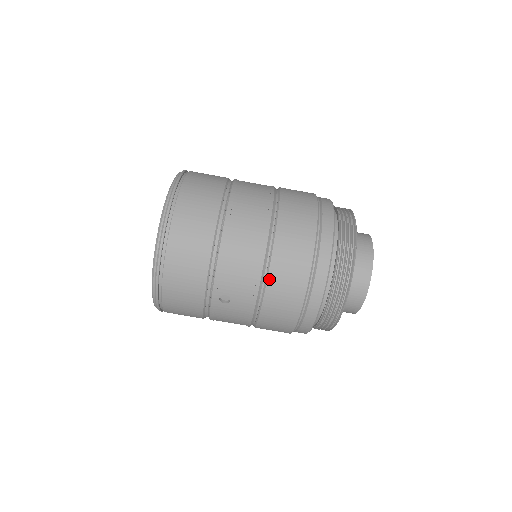
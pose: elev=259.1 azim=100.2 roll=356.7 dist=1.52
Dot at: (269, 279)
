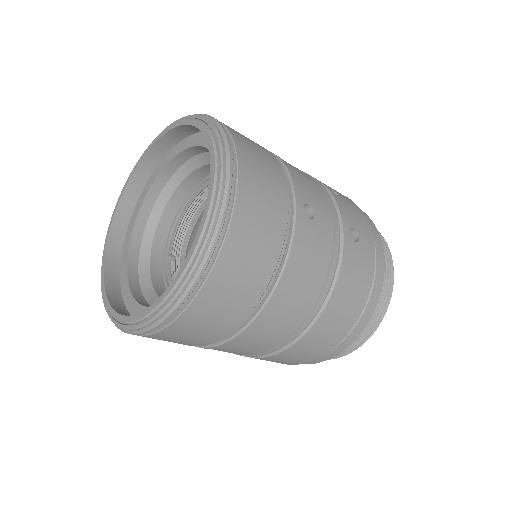
Dot at: (261, 358)
